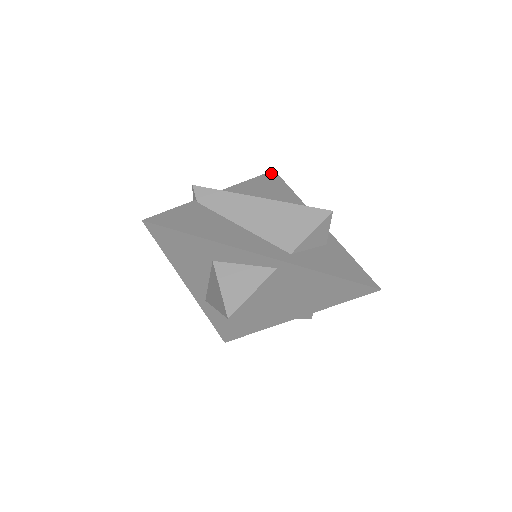
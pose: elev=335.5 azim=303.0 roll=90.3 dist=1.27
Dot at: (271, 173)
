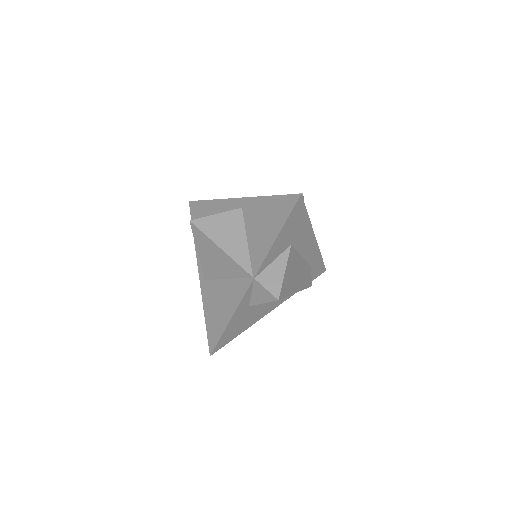
Dot at: occluded
